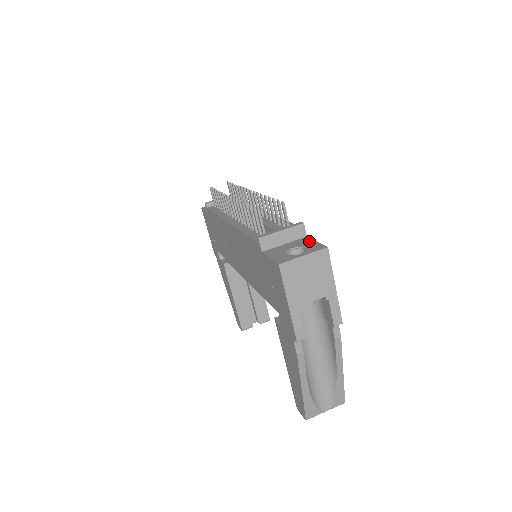
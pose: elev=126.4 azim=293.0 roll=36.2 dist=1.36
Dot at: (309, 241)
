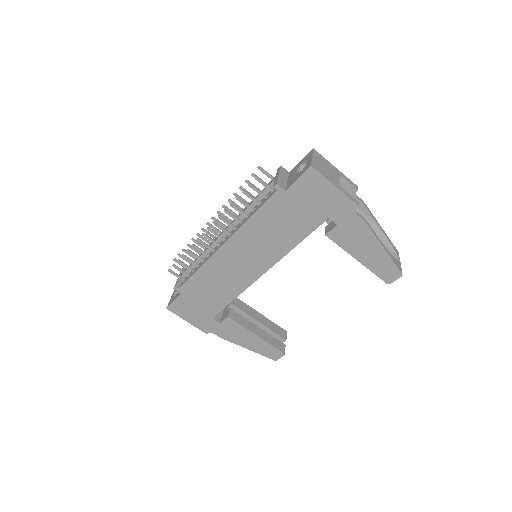
Dot at: (297, 166)
